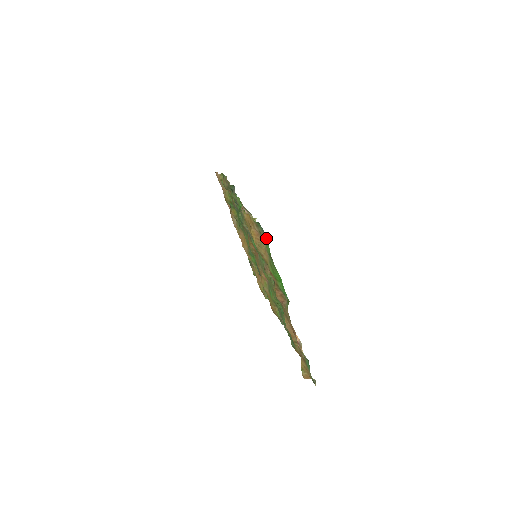
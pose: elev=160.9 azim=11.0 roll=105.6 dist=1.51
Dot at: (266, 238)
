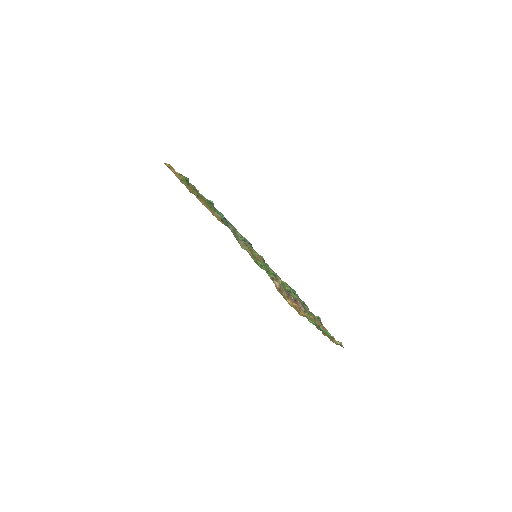
Dot at: (322, 329)
